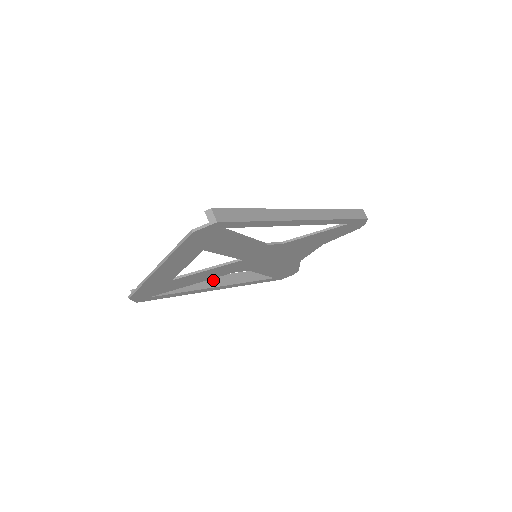
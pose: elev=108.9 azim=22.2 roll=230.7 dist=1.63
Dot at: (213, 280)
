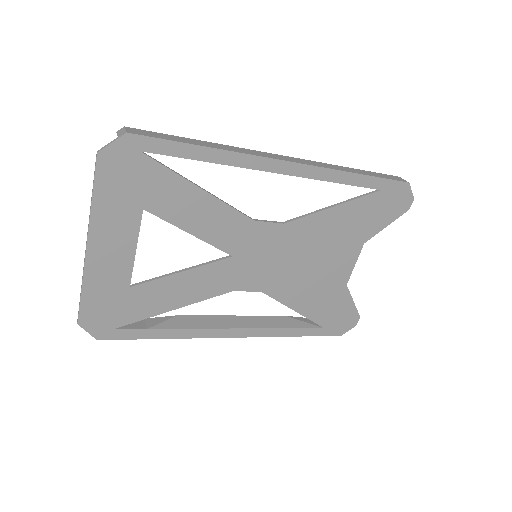
Dot at: (219, 320)
